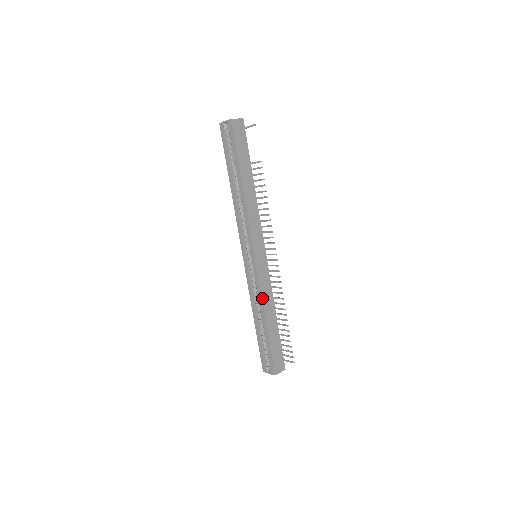
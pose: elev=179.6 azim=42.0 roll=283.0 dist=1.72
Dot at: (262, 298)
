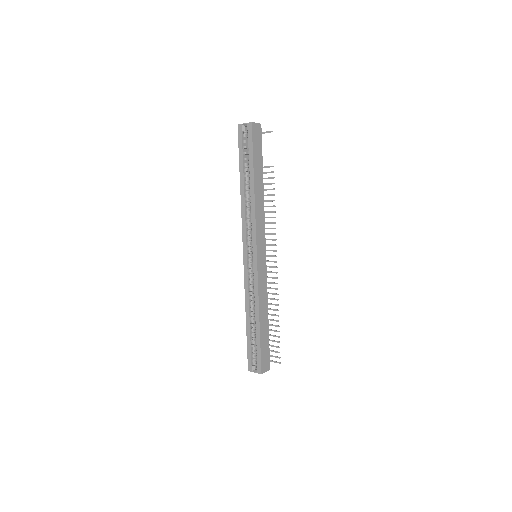
Dot at: (259, 297)
